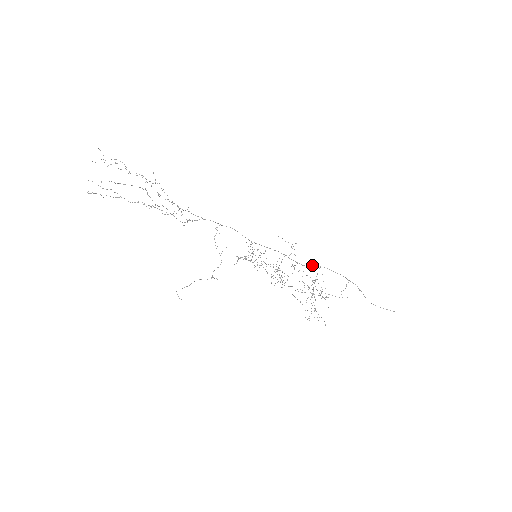
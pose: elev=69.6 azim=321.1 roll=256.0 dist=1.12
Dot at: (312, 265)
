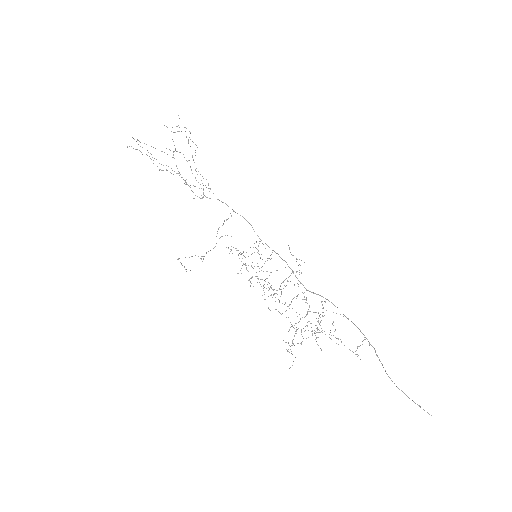
Dot at: (317, 294)
